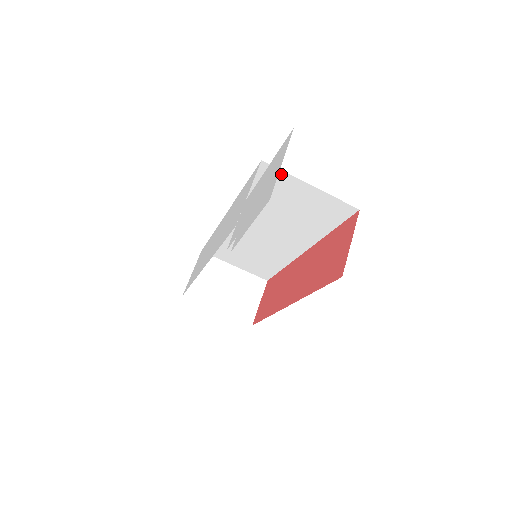
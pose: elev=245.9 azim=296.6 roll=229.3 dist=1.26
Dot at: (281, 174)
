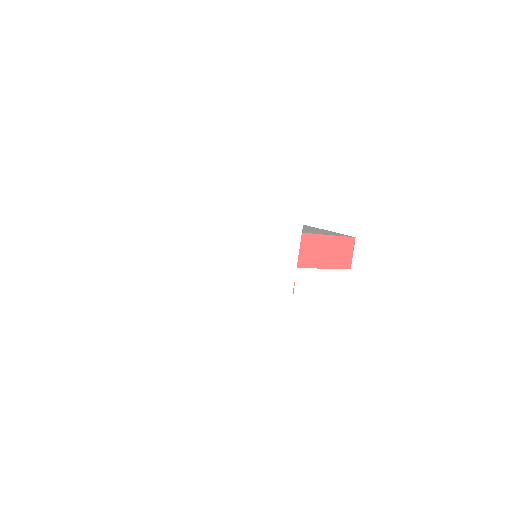
Dot at: (312, 227)
